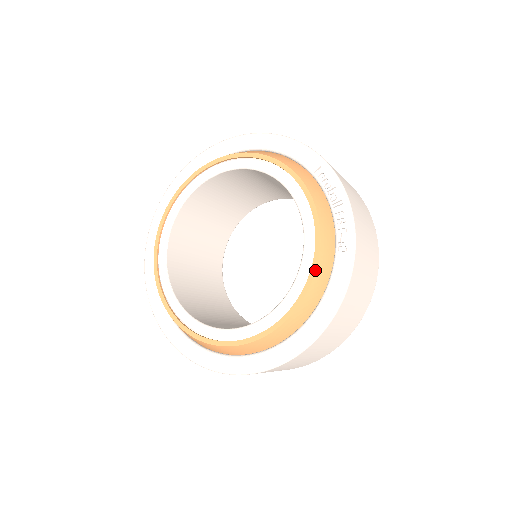
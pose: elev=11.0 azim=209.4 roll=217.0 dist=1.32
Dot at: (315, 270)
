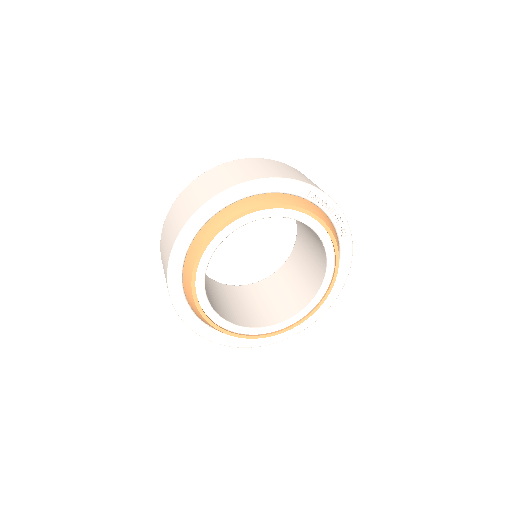
Dot at: occluded
